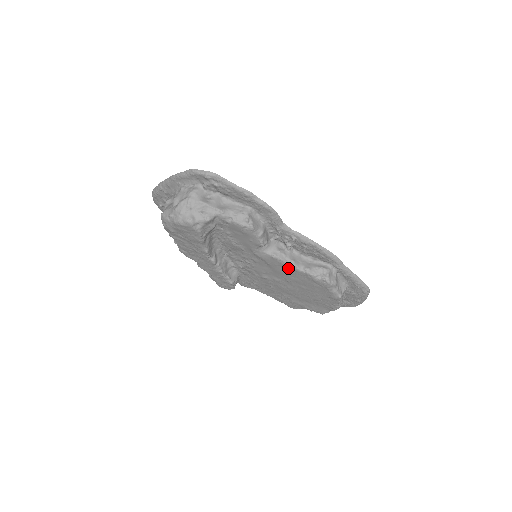
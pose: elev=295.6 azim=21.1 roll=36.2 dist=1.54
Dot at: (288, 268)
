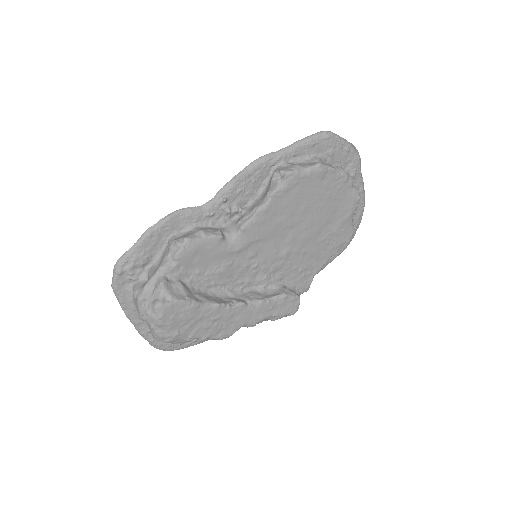
Dot at: (263, 217)
